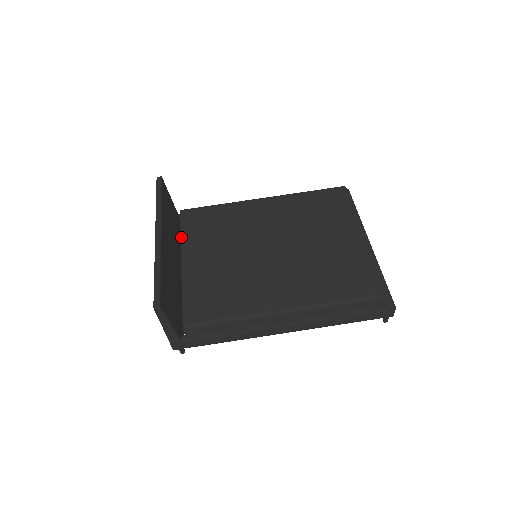
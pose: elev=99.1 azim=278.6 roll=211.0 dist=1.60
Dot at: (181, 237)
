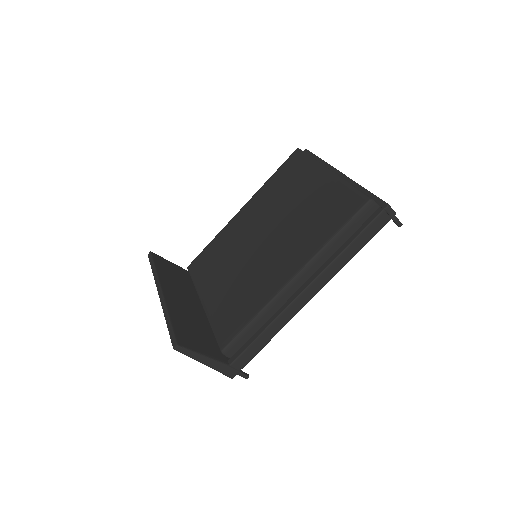
Dot at: occluded
